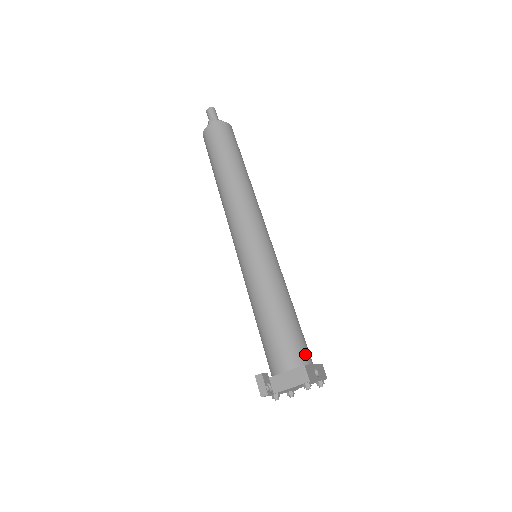
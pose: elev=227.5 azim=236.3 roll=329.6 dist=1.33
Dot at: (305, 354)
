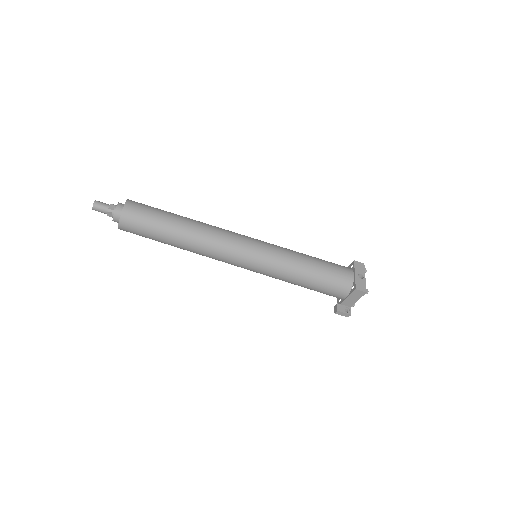
Dot at: (346, 277)
